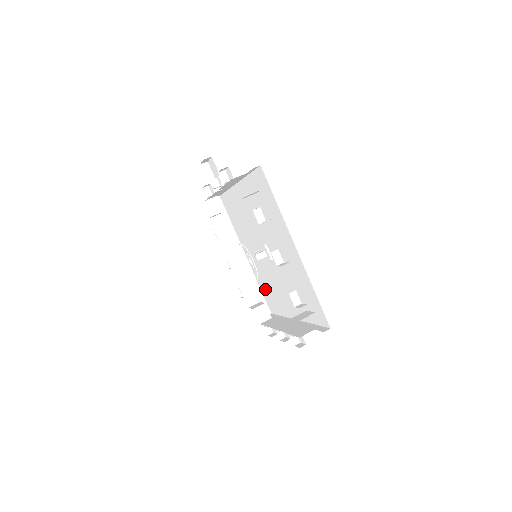
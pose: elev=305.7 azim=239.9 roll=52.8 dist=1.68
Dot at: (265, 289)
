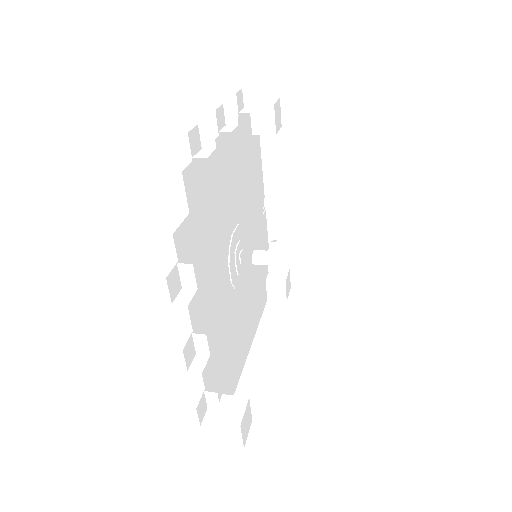
Dot at: occluded
